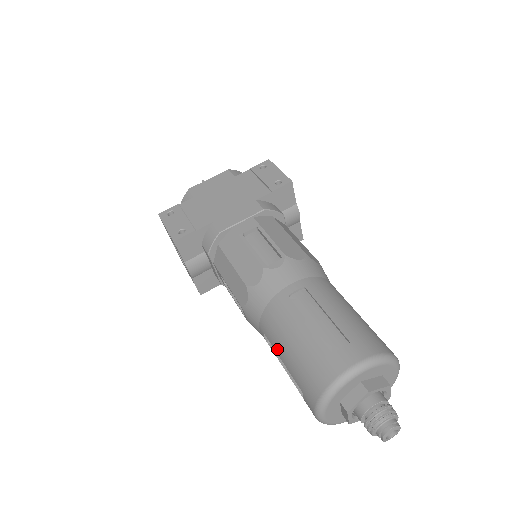
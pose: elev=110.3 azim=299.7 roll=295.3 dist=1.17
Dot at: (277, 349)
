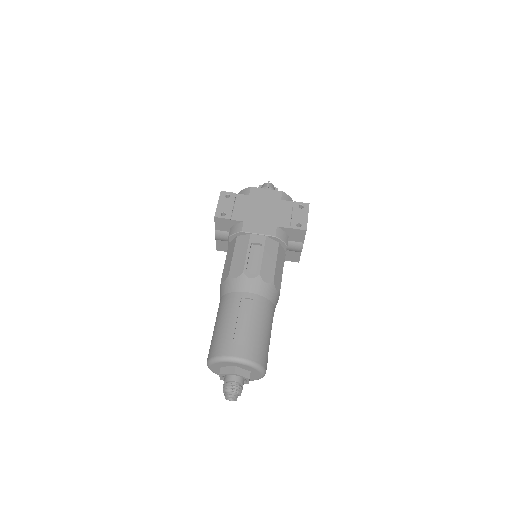
Dot at: (217, 318)
